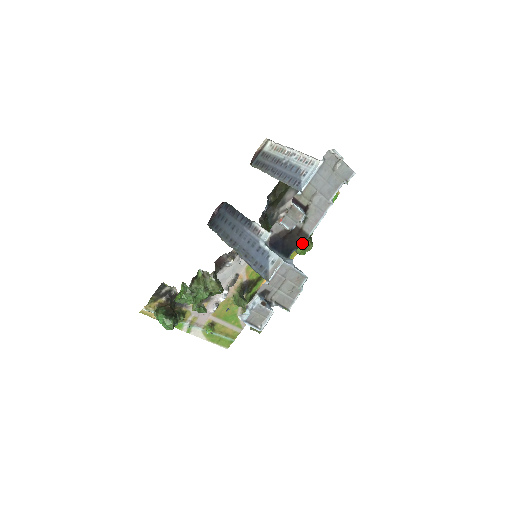
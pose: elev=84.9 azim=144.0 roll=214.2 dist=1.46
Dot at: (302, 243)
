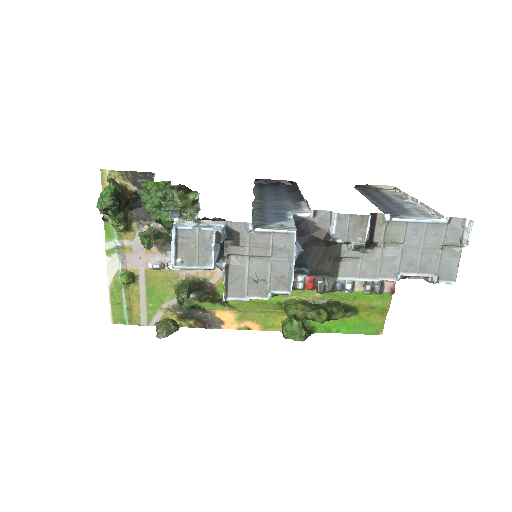
Dot at: (299, 323)
